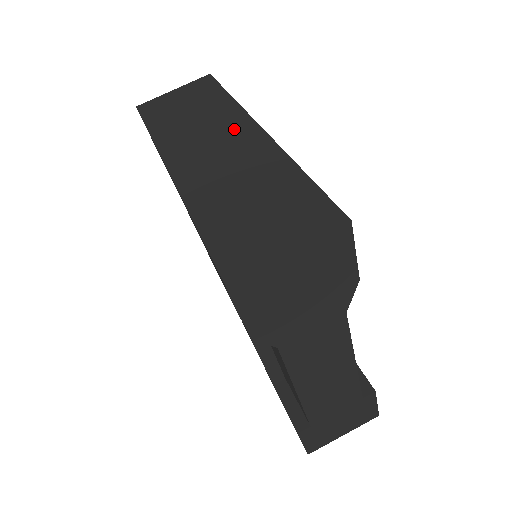
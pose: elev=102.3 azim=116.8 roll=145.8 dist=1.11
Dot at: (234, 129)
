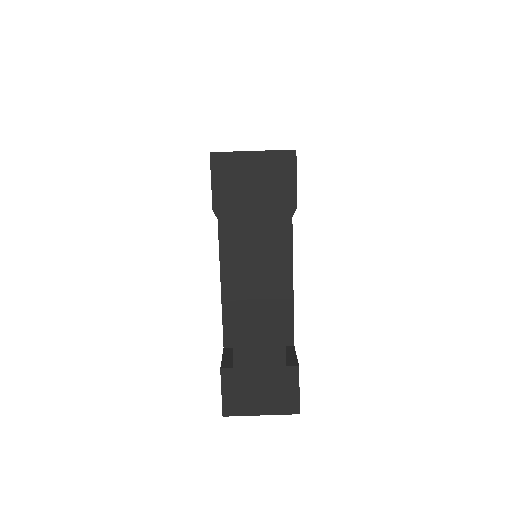
Dot at: occluded
